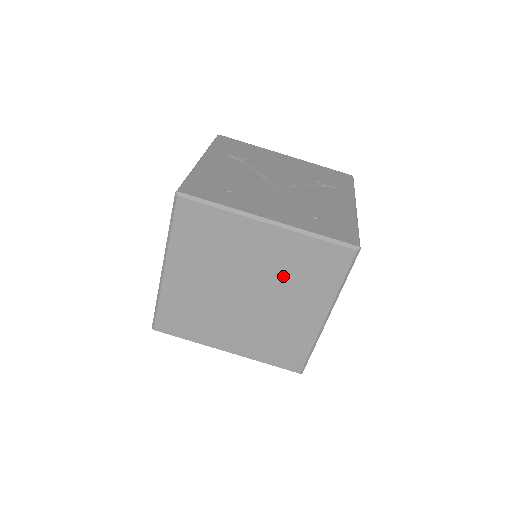
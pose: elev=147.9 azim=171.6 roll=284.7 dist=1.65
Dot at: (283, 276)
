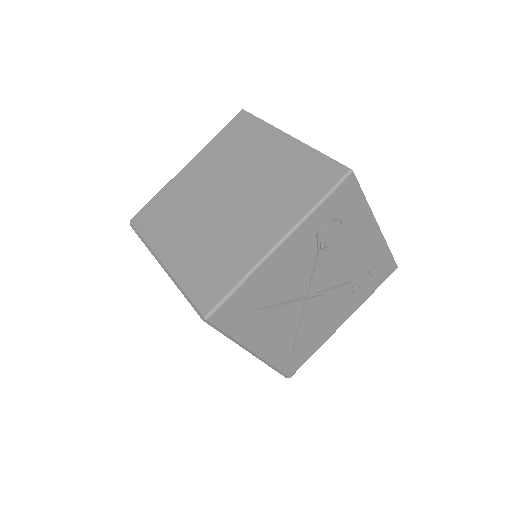
Dot at: occluded
